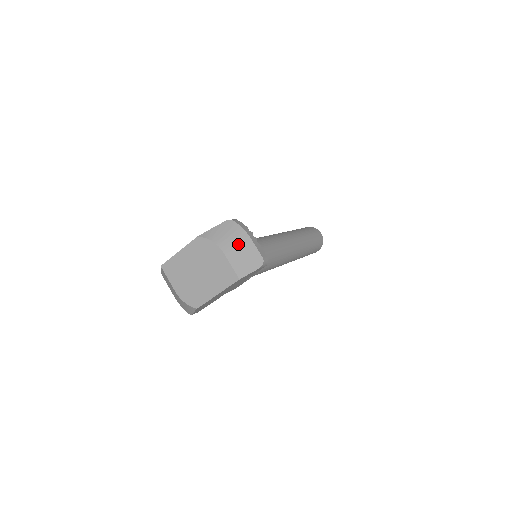
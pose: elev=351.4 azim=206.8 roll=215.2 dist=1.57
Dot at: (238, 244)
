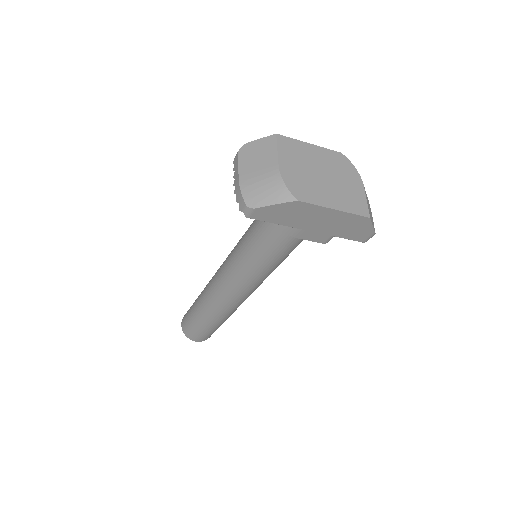
Dot at: (367, 197)
